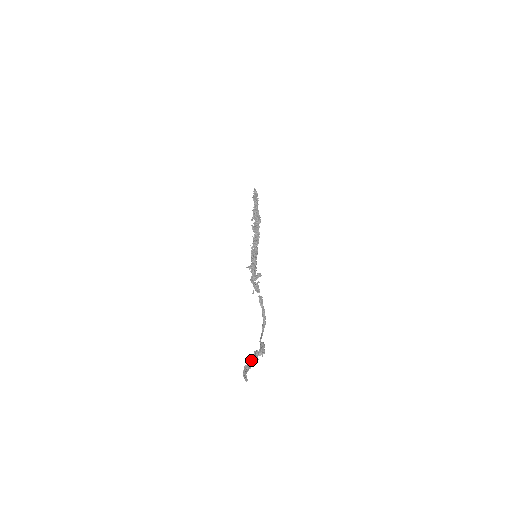
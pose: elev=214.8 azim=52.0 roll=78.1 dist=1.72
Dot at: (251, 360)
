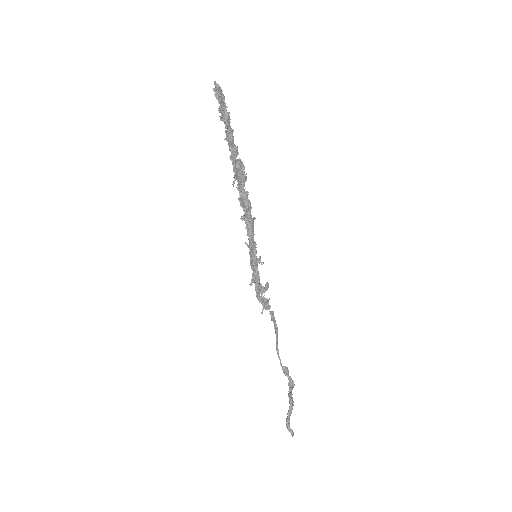
Dot at: (291, 411)
